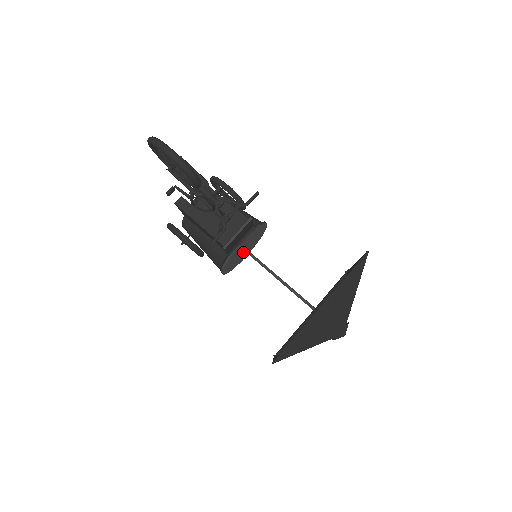
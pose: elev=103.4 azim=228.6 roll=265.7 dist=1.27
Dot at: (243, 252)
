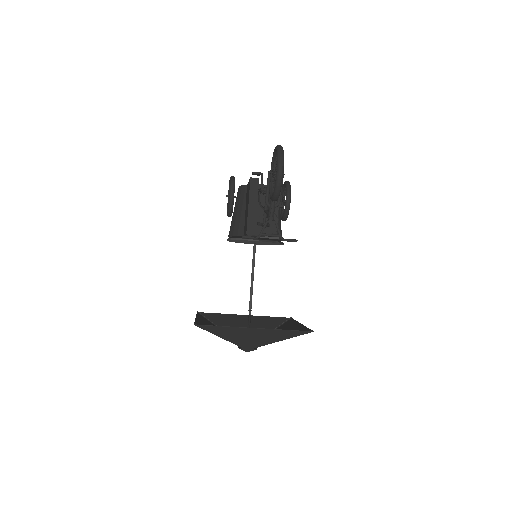
Dot at: occluded
